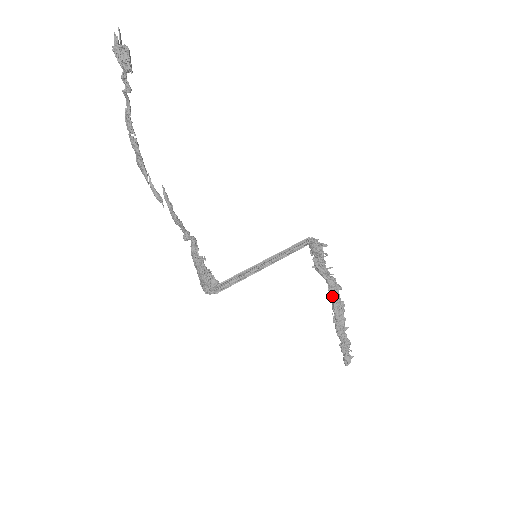
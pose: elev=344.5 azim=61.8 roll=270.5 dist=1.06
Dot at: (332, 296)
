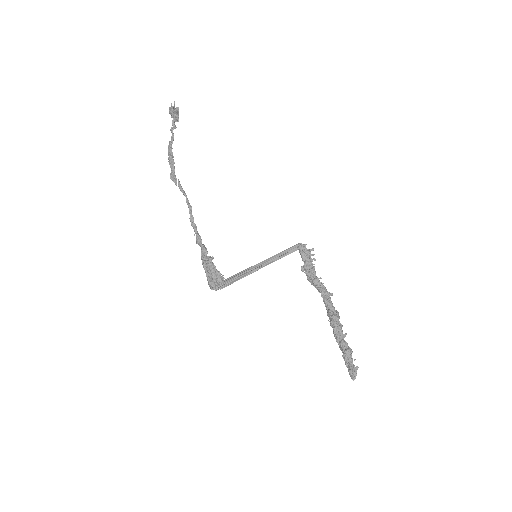
Dot at: (326, 303)
